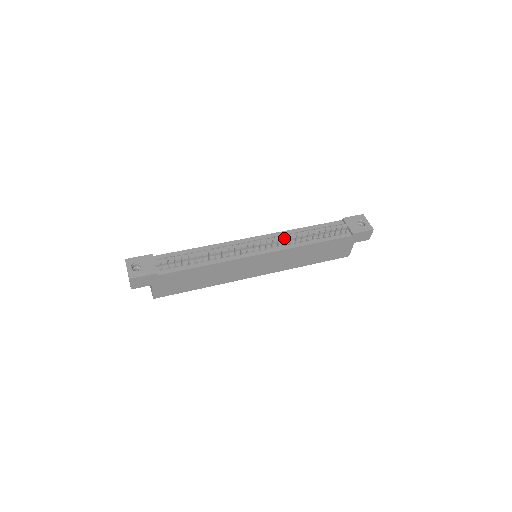
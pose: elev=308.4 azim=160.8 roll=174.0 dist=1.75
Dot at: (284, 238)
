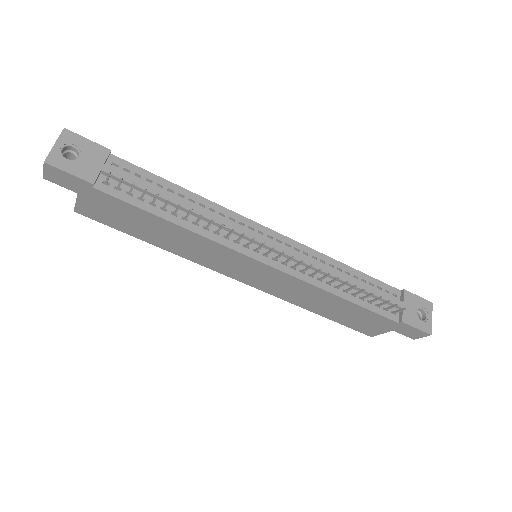
Dot at: (310, 265)
